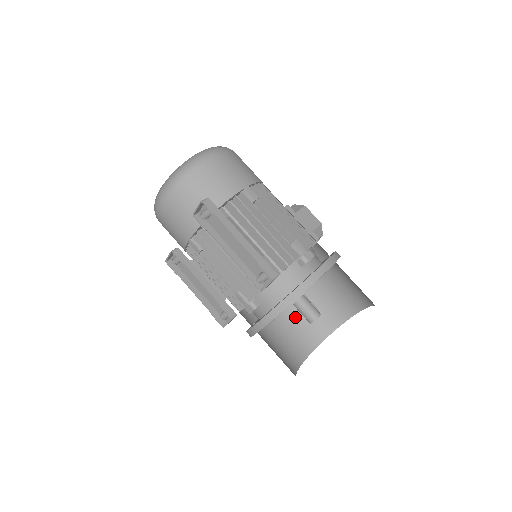
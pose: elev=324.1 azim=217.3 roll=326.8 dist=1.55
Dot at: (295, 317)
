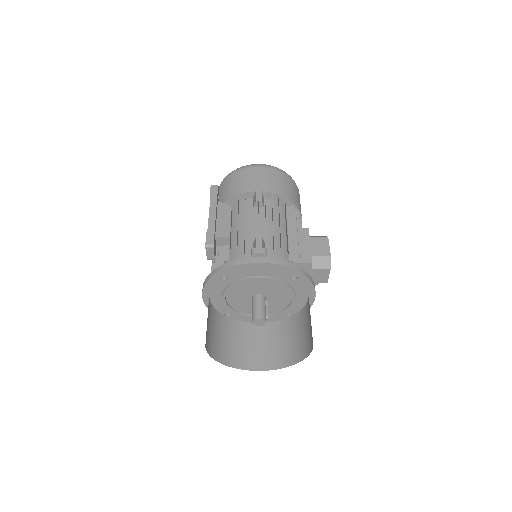
Dot at: (277, 335)
